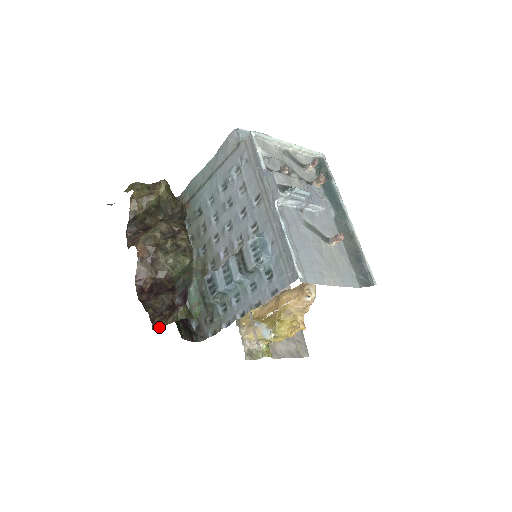
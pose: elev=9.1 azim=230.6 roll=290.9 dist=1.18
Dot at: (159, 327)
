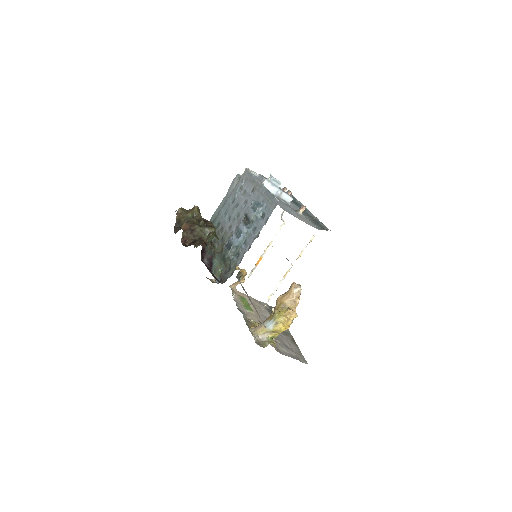
Dot at: occluded
